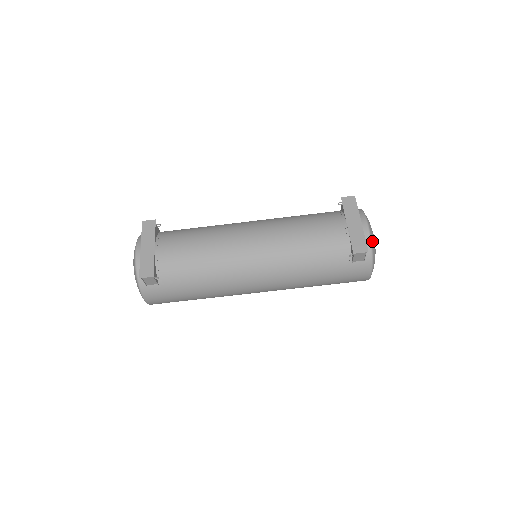
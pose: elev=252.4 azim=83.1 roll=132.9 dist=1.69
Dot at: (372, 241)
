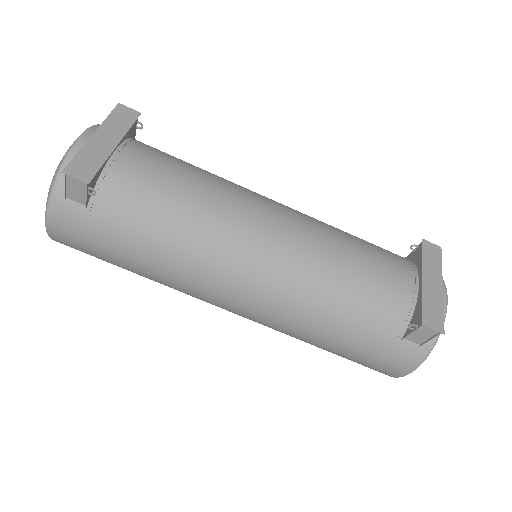
Dot at: occluded
